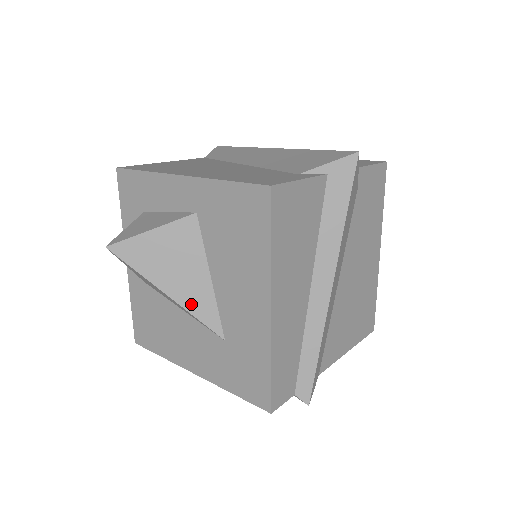
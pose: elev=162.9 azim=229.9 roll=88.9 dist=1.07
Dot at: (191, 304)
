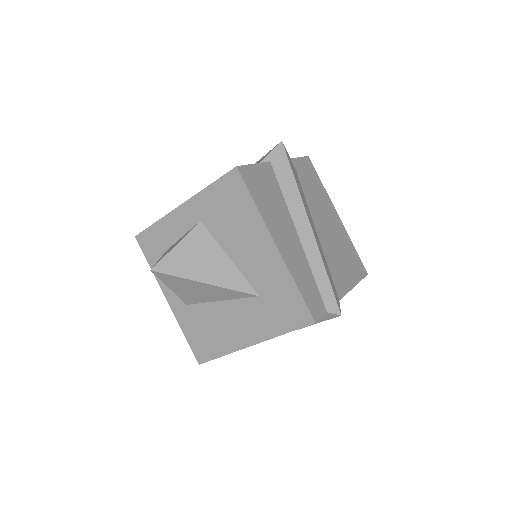
Dot at: (224, 282)
